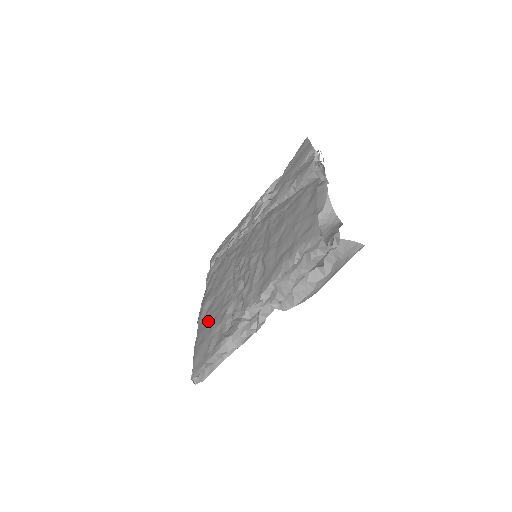
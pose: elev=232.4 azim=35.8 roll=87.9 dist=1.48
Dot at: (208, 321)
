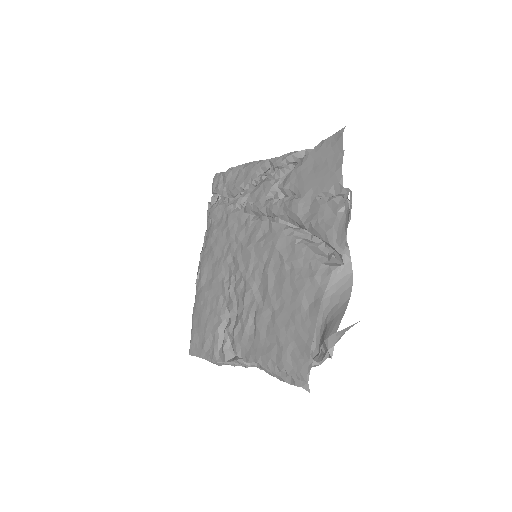
Dot at: (204, 307)
